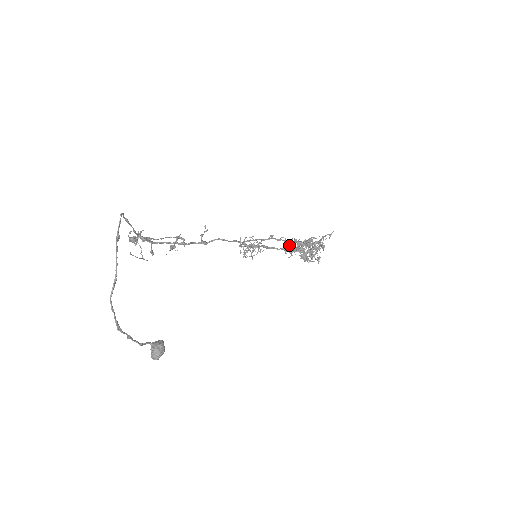
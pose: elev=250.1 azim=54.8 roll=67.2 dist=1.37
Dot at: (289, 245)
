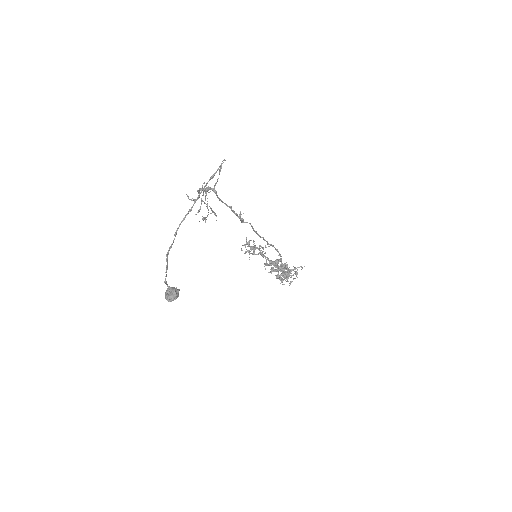
Dot at: (275, 261)
